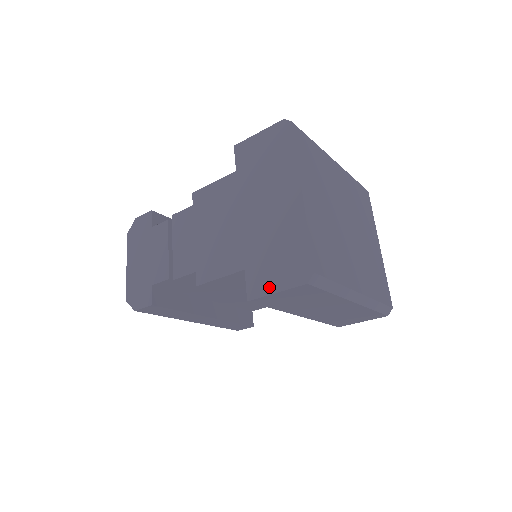
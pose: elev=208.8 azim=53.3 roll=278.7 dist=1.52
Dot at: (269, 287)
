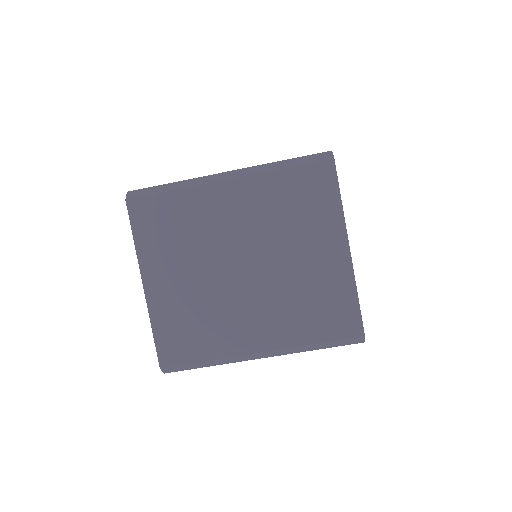
Dot at: occluded
